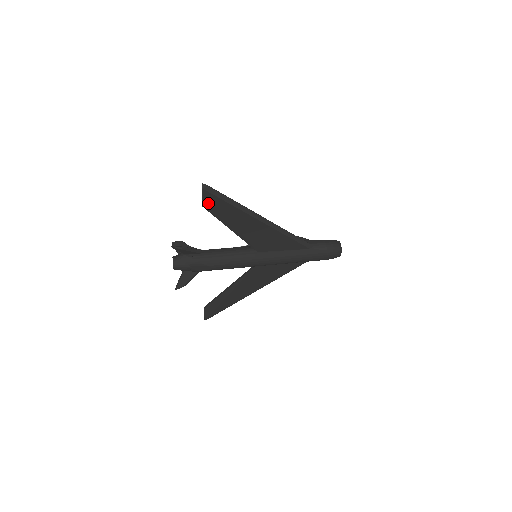
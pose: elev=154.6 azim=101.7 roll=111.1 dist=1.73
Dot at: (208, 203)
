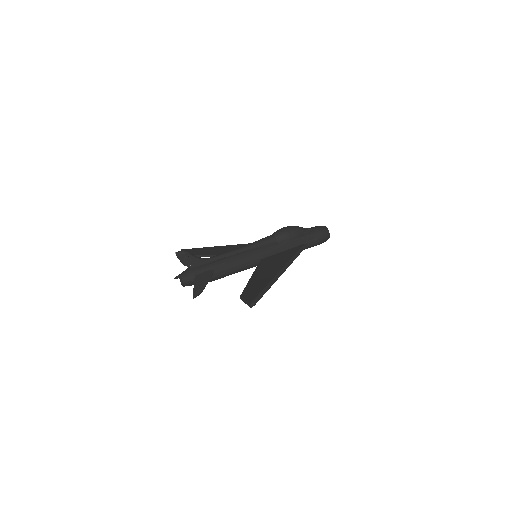
Dot at: occluded
